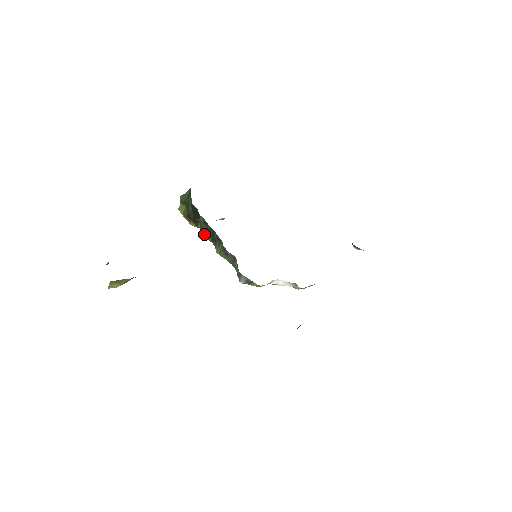
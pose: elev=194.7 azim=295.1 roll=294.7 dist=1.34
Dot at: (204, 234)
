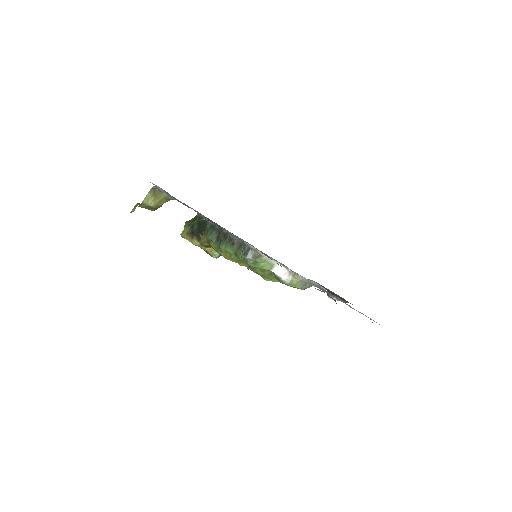
Dot at: (210, 236)
